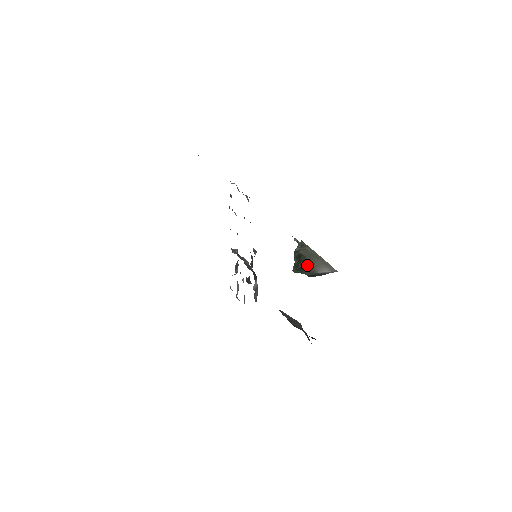
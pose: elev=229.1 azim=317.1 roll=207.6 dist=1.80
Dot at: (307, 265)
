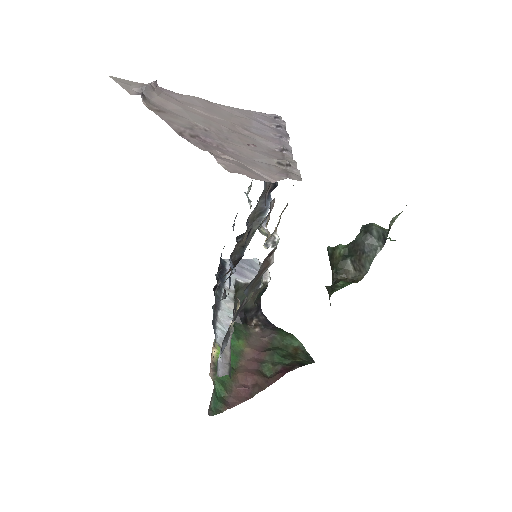
Dot at: (333, 279)
